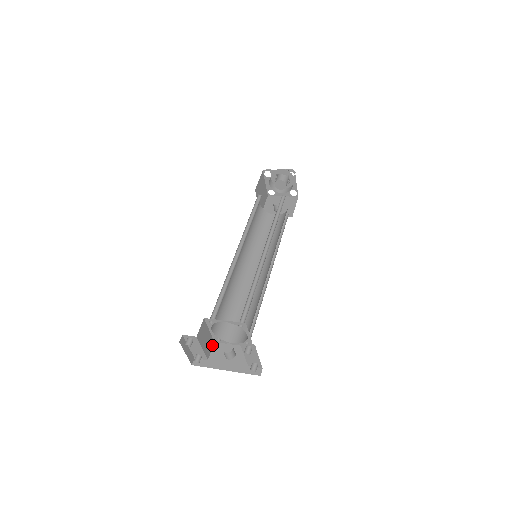
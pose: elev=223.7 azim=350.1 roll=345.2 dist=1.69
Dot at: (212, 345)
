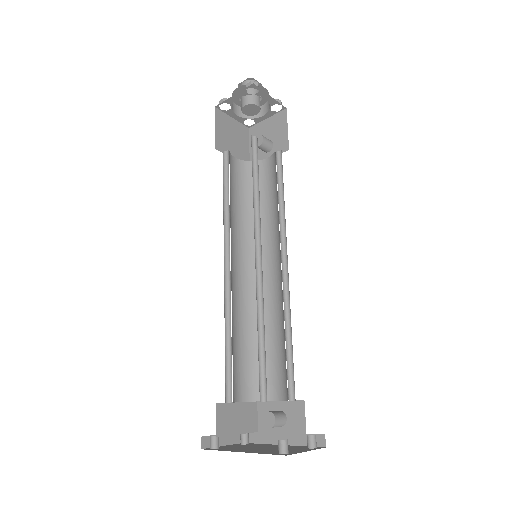
Dot at: (255, 408)
